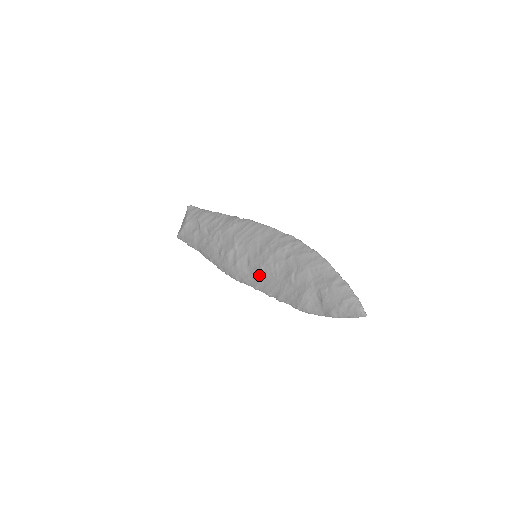
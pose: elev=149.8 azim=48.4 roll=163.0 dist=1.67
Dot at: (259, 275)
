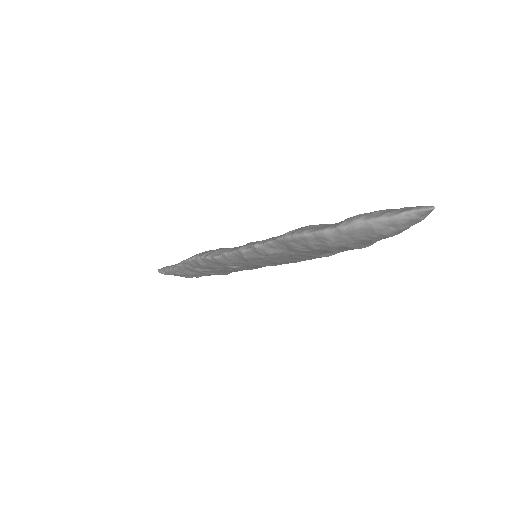
Dot at: (249, 243)
